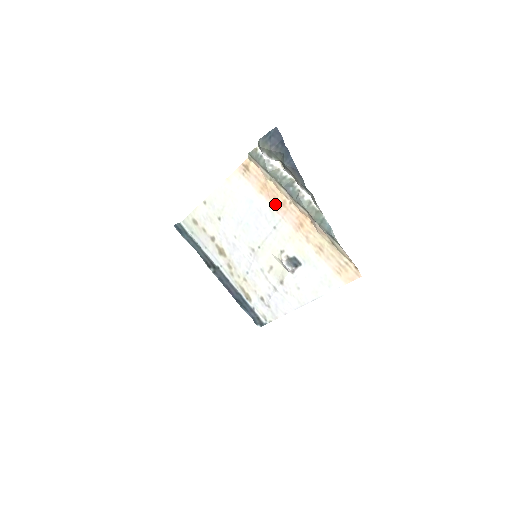
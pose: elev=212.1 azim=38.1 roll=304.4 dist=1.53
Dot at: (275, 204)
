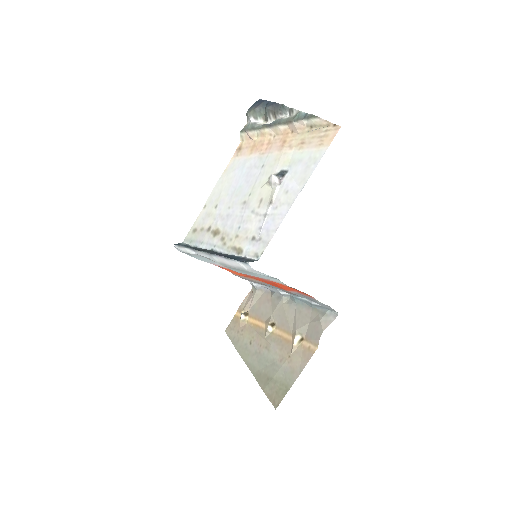
Dot at: (262, 149)
